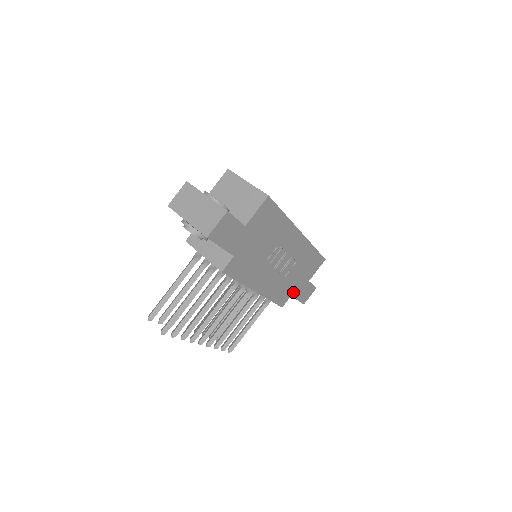
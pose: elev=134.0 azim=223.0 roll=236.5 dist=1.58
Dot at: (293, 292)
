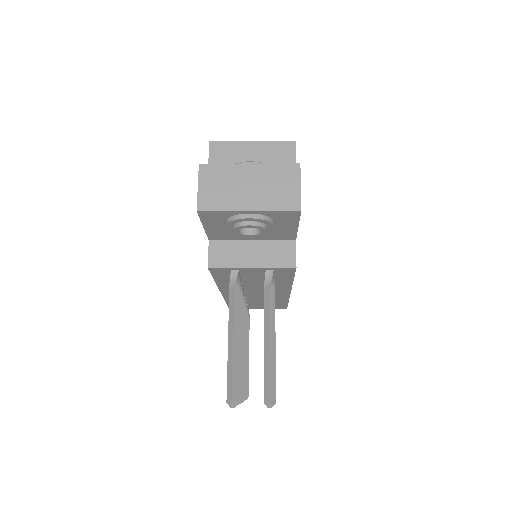
Dot at: occluded
